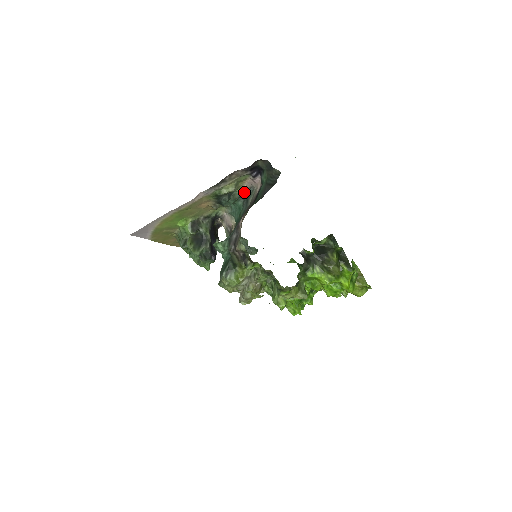
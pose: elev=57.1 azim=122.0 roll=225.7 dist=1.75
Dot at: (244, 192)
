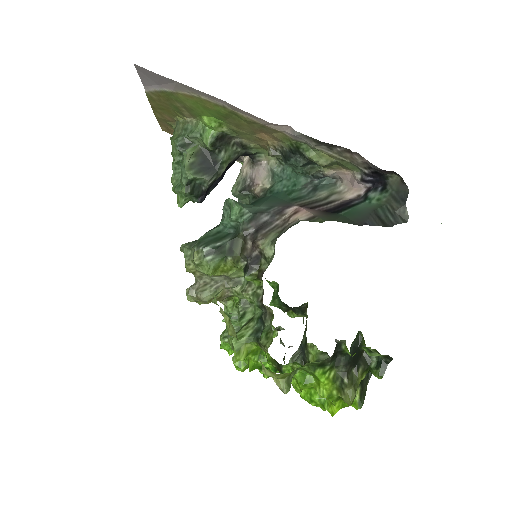
Dot at: (324, 175)
